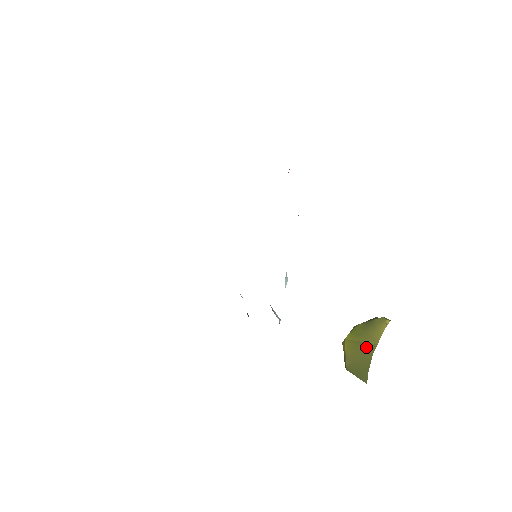
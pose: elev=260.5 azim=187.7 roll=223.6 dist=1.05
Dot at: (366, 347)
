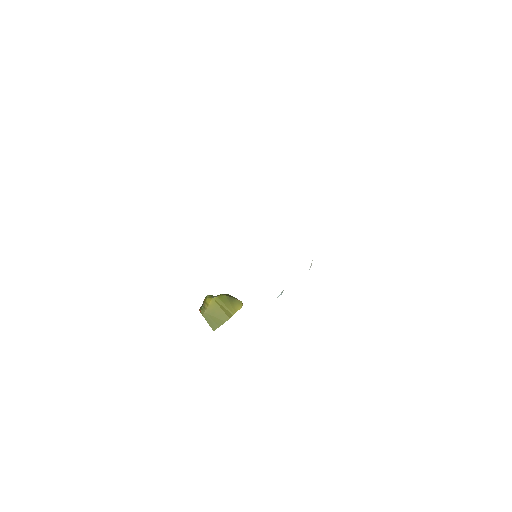
Dot at: (226, 312)
